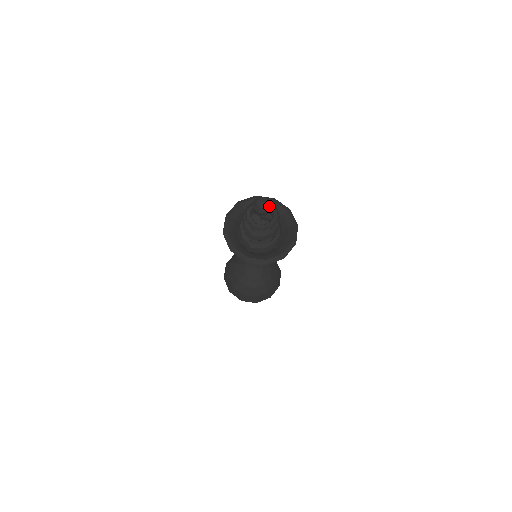
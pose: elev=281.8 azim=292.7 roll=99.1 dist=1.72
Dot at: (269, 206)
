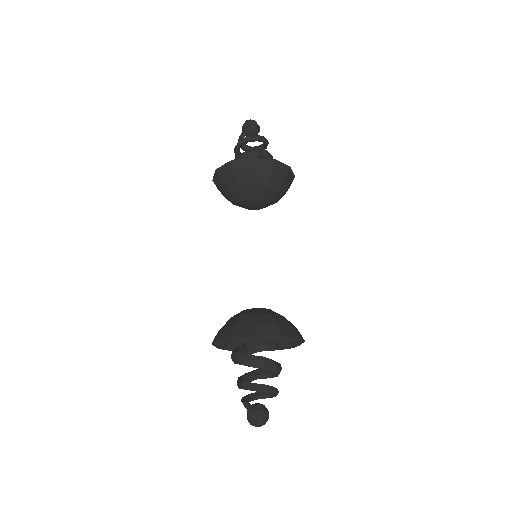
Dot at: occluded
